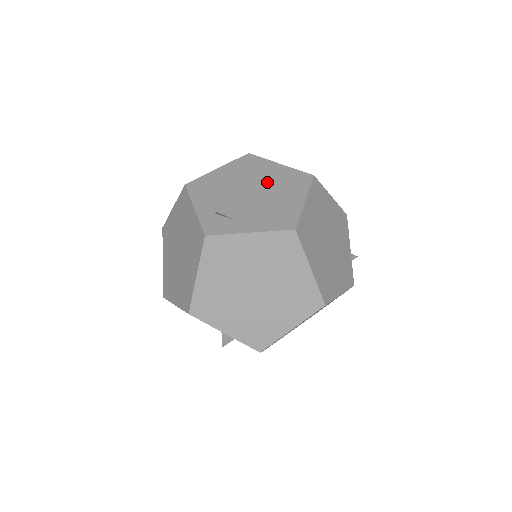
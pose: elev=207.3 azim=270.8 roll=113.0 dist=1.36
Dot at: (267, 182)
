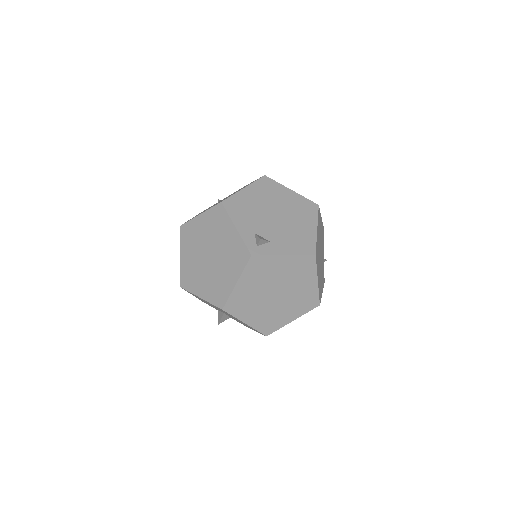
Dot at: (286, 207)
